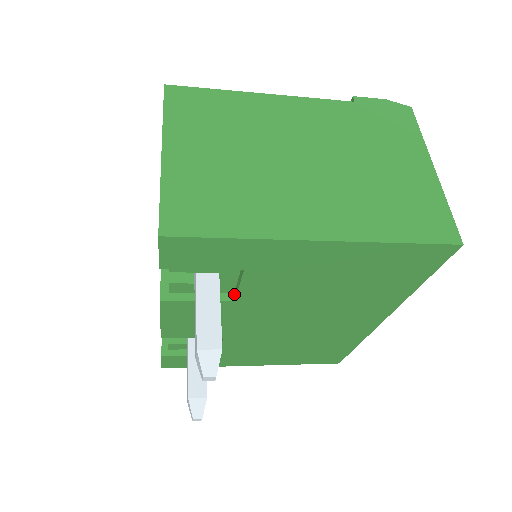
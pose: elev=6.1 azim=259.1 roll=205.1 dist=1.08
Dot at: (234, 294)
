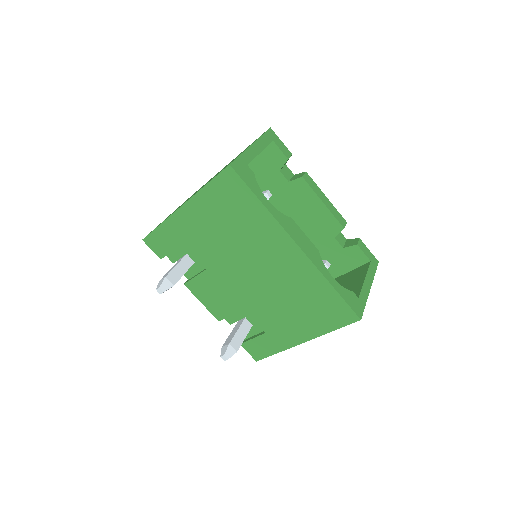
Dot at: (207, 266)
